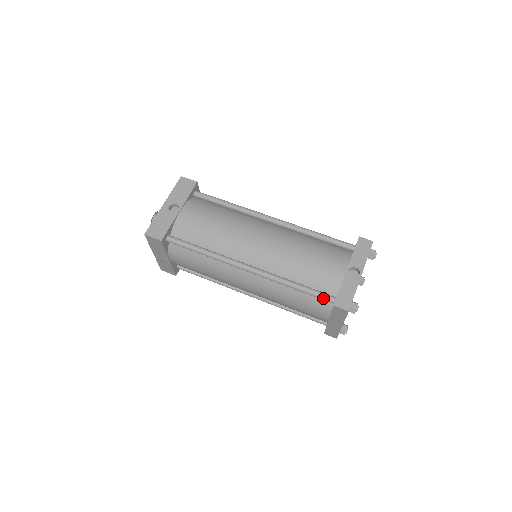
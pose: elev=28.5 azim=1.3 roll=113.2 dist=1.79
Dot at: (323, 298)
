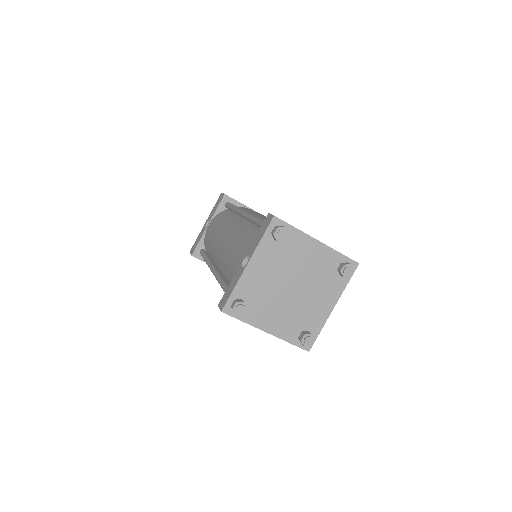
Dot at: occluded
